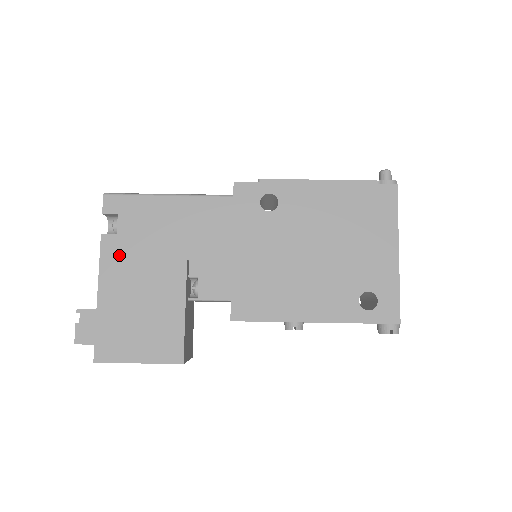
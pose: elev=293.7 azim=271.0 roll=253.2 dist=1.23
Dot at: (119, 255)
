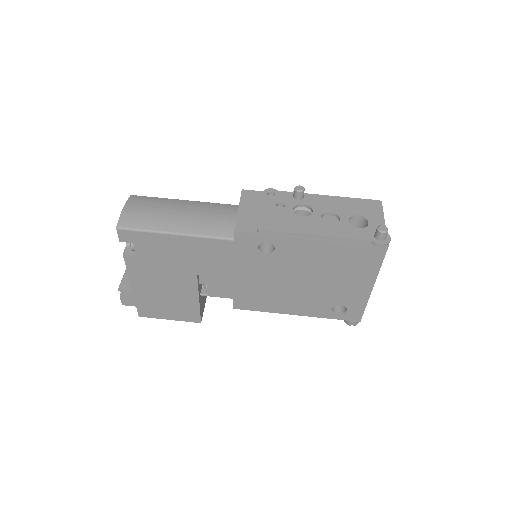
Dot at: (141, 268)
